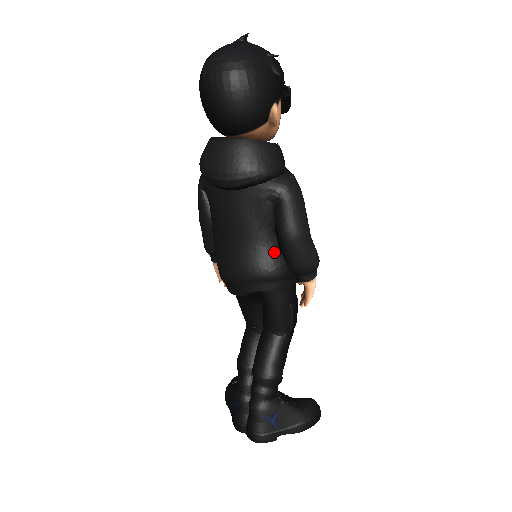
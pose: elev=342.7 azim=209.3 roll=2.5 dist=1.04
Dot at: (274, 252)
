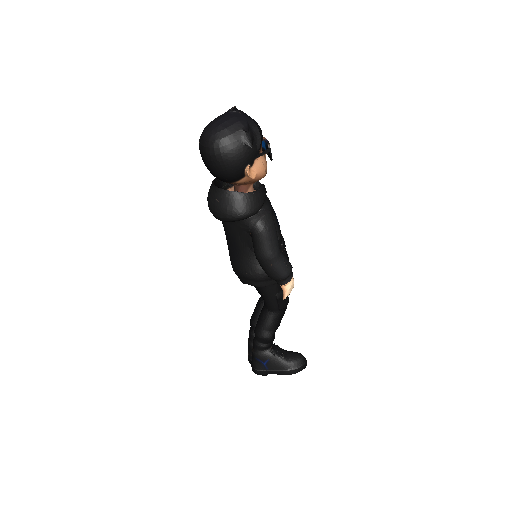
Dot at: (255, 263)
